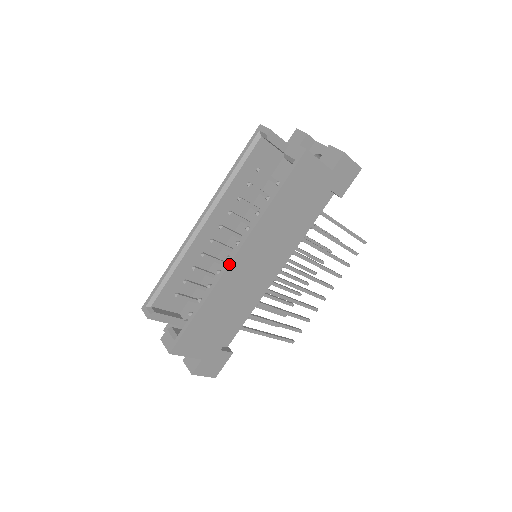
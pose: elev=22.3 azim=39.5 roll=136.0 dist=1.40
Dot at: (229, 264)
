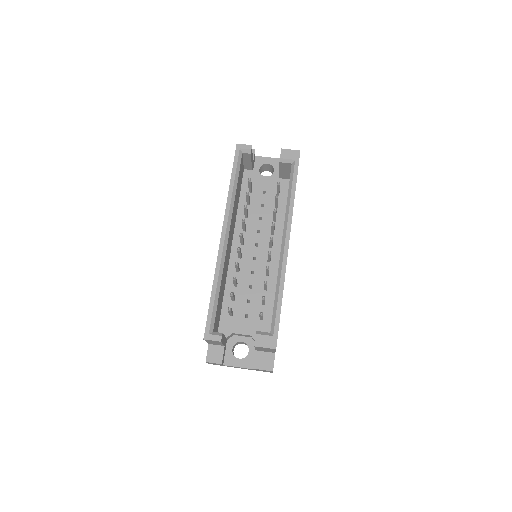
Dot at: occluded
